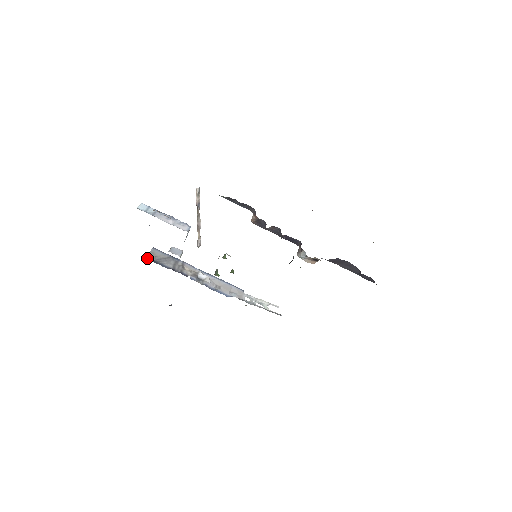
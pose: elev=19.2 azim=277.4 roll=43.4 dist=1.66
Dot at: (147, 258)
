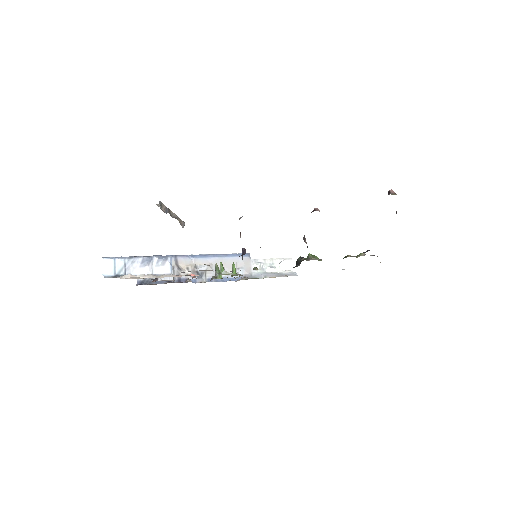
Dot at: (138, 283)
